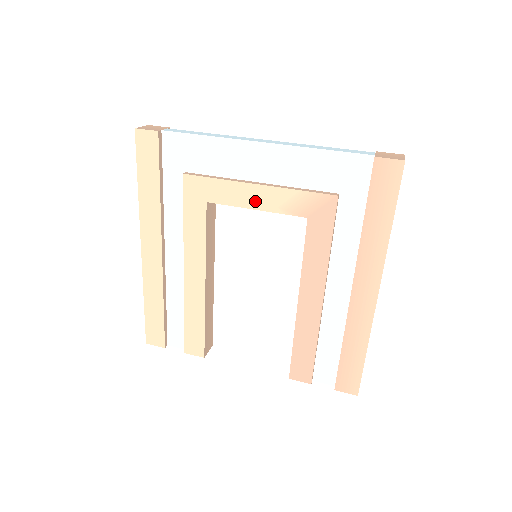
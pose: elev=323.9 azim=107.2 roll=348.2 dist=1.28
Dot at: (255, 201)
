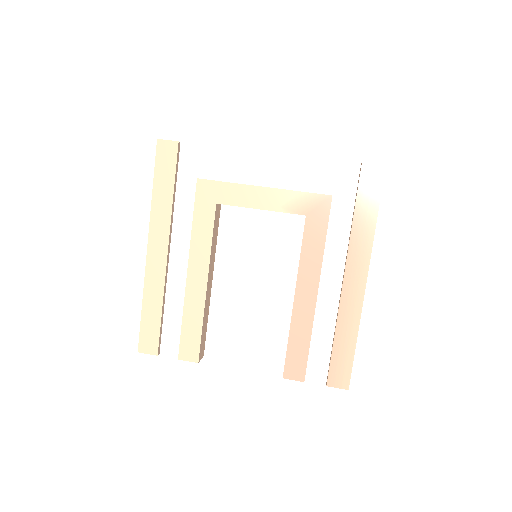
Dot at: (260, 202)
